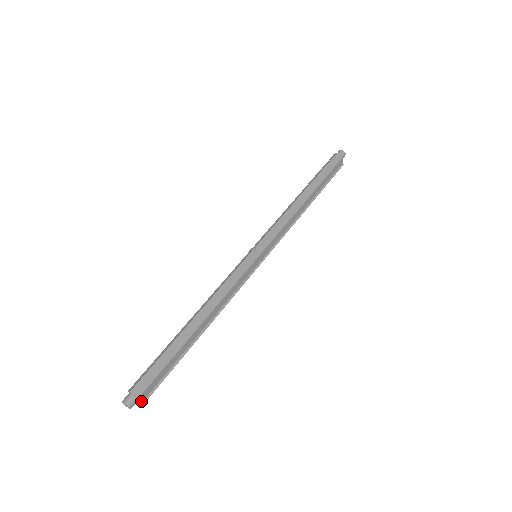
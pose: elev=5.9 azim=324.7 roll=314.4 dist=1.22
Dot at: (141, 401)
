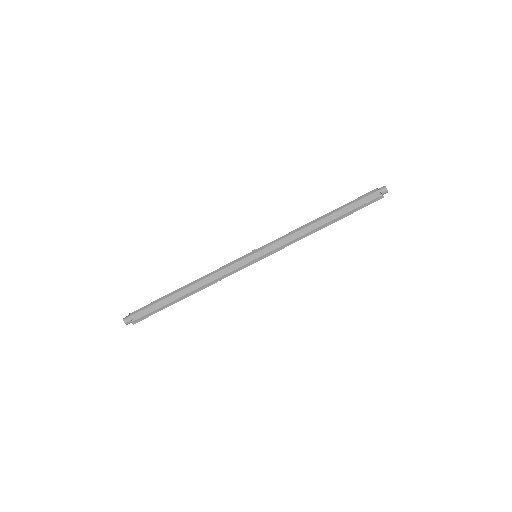
Dot at: (132, 321)
